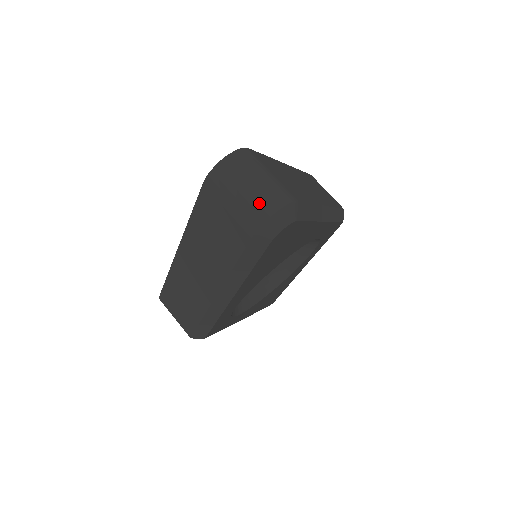
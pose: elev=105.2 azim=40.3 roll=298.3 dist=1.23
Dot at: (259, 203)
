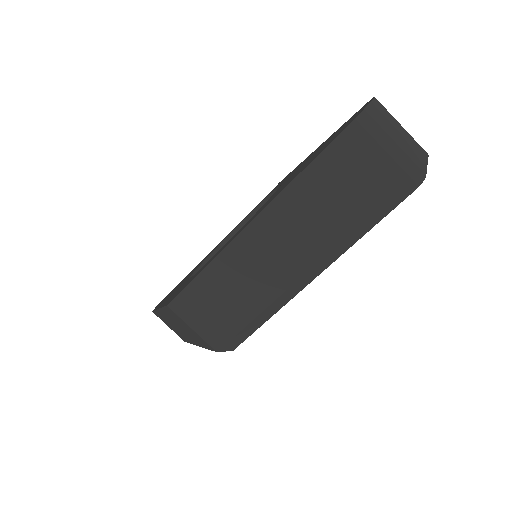
Dot at: (414, 147)
